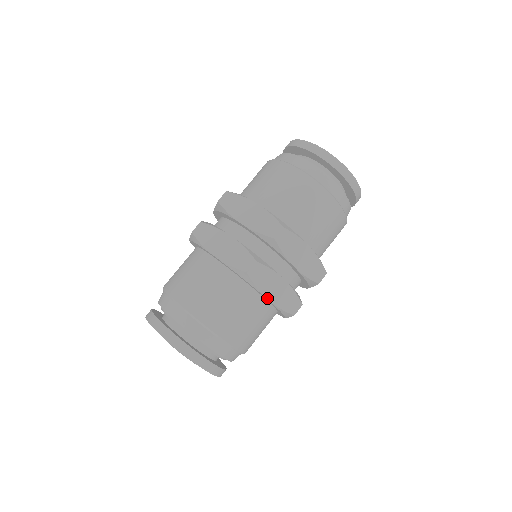
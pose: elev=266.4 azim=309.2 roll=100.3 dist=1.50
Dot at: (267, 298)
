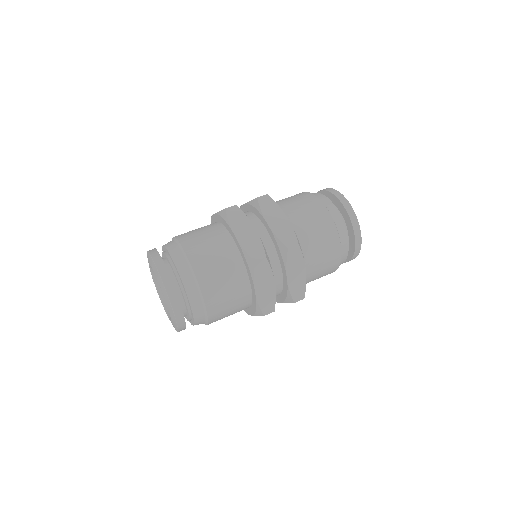
Dot at: (255, 290)
